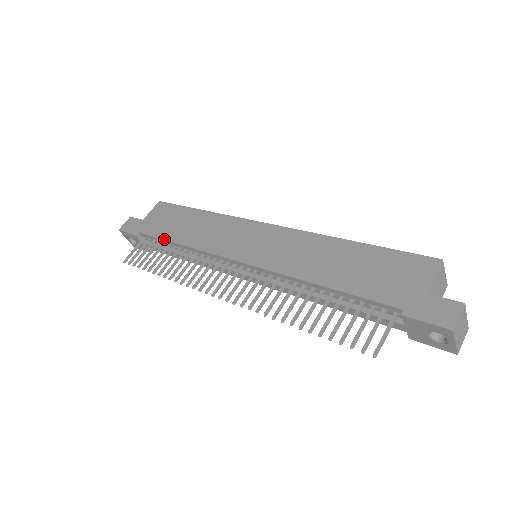
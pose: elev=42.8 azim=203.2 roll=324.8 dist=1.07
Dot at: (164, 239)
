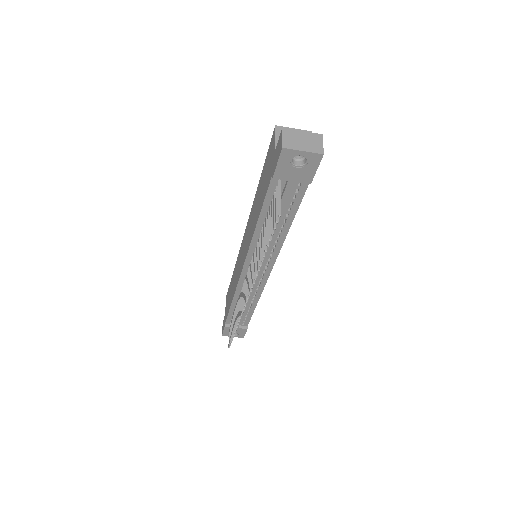
Dot at: (229, 309)
